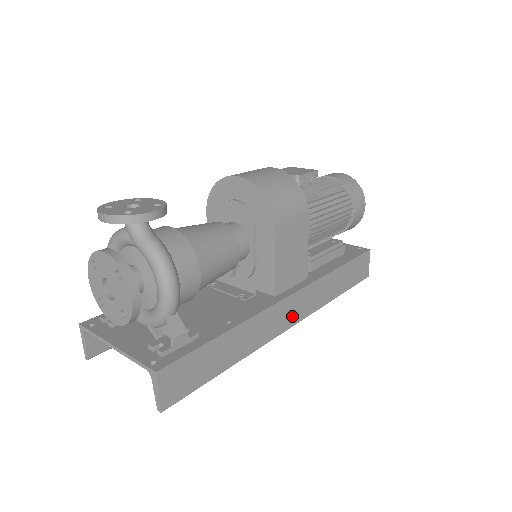
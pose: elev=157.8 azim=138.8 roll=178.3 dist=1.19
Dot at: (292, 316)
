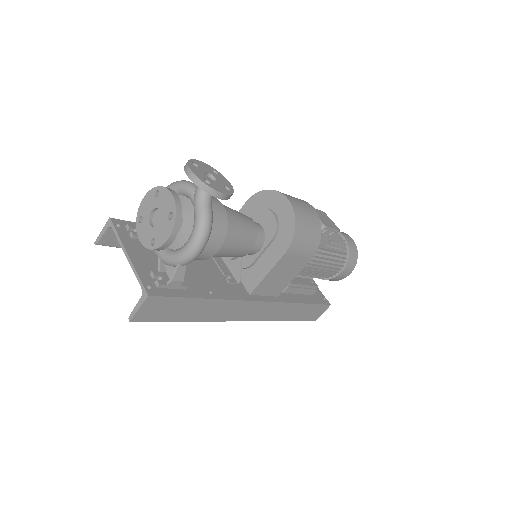
Dot at: (250, 315)
